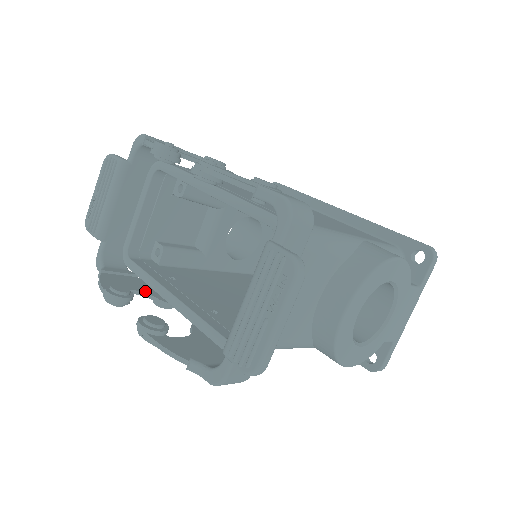
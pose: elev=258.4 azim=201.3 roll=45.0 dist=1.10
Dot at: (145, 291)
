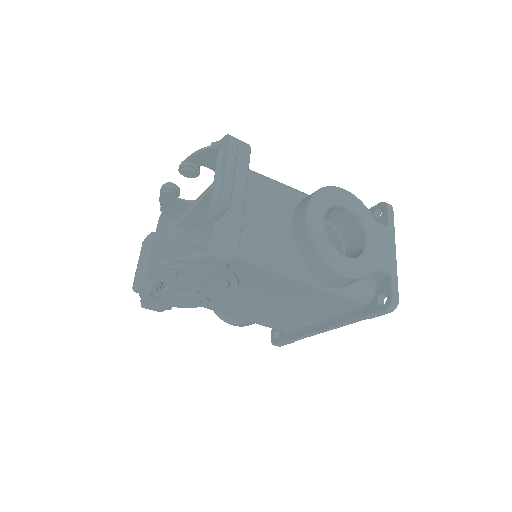
Dot at: (175, 295)
